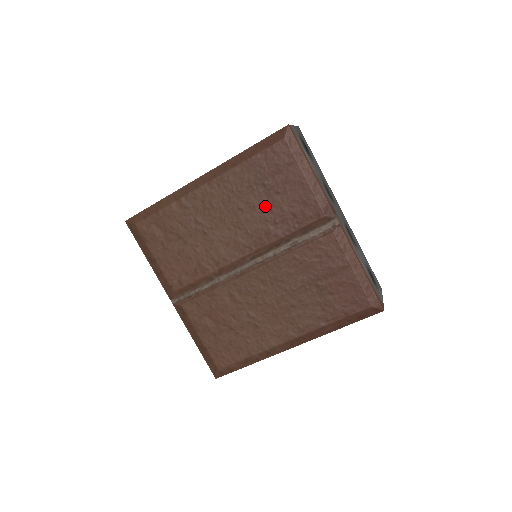
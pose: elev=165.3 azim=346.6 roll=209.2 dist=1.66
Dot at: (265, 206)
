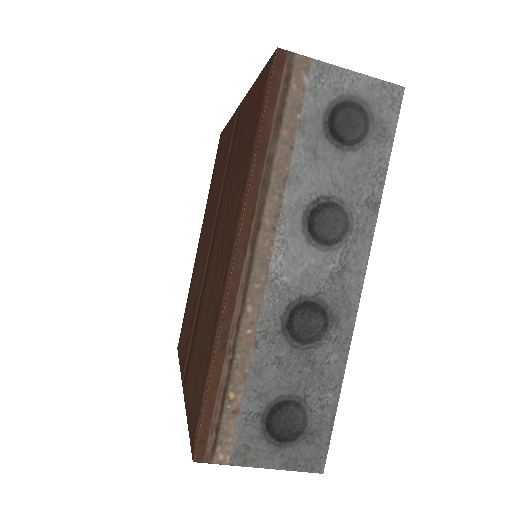
Dot at: (216, 190)
